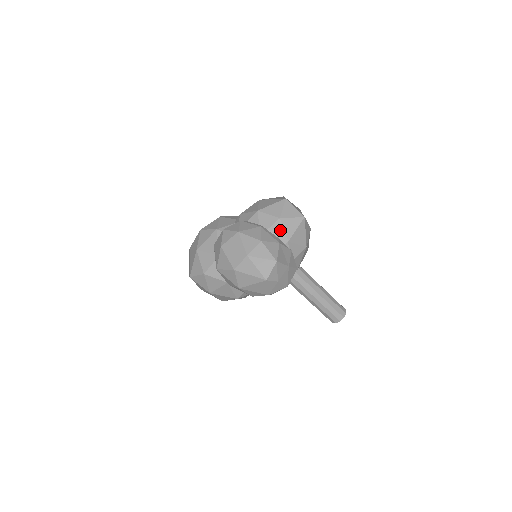
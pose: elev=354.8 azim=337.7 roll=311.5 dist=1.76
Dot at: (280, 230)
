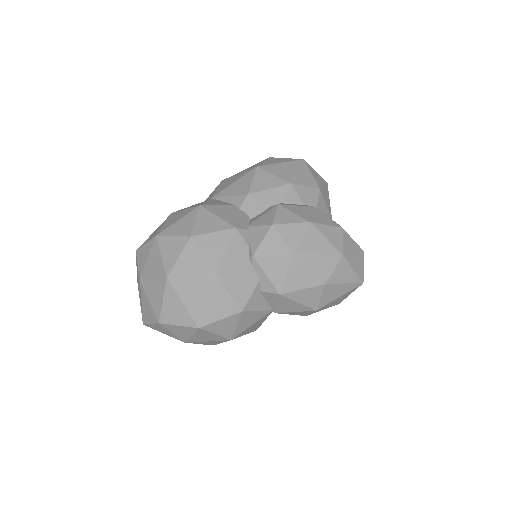
Dot at: (324, 207)
